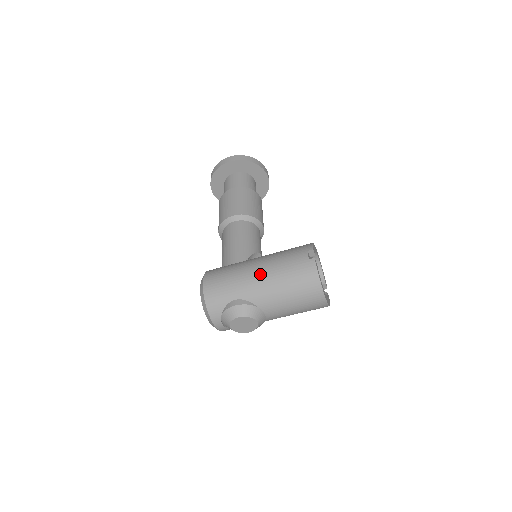
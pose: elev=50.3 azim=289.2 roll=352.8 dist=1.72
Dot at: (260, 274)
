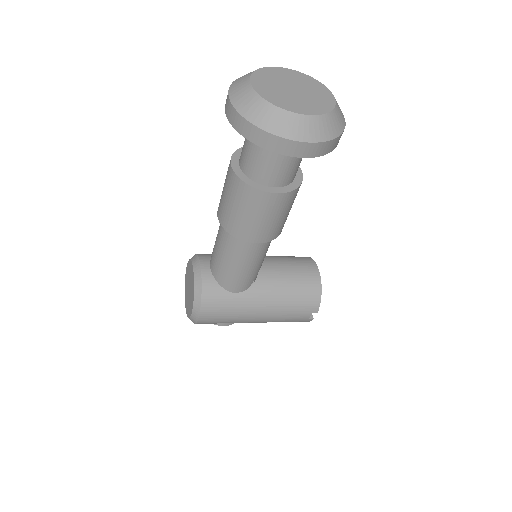
Dot at: (260, 321)
